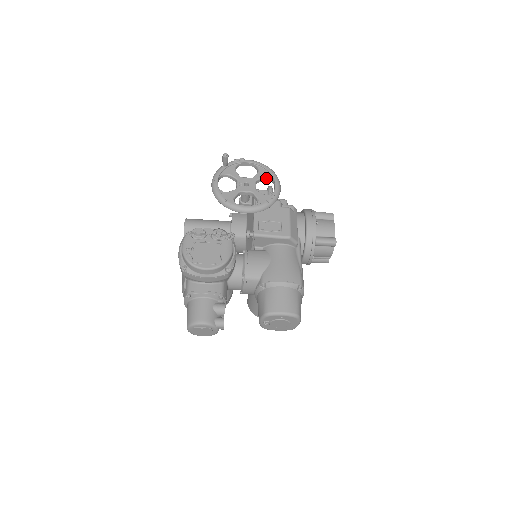
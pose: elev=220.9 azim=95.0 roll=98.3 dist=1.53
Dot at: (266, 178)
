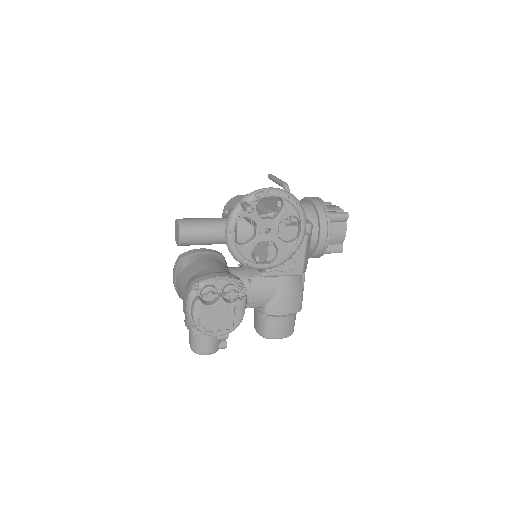
Dot at: occluded
